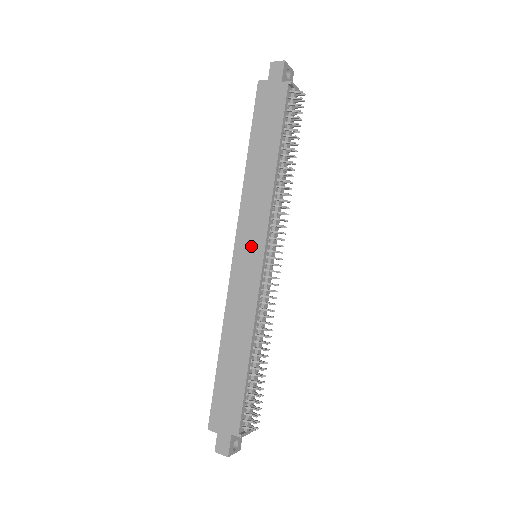
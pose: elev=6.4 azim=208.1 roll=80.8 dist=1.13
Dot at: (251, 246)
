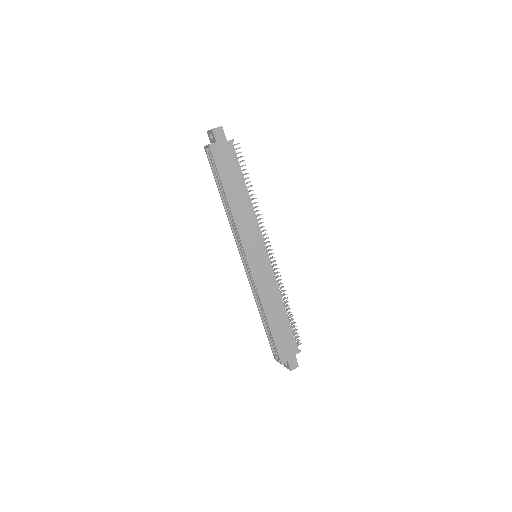
Dot at: (257, 252)
